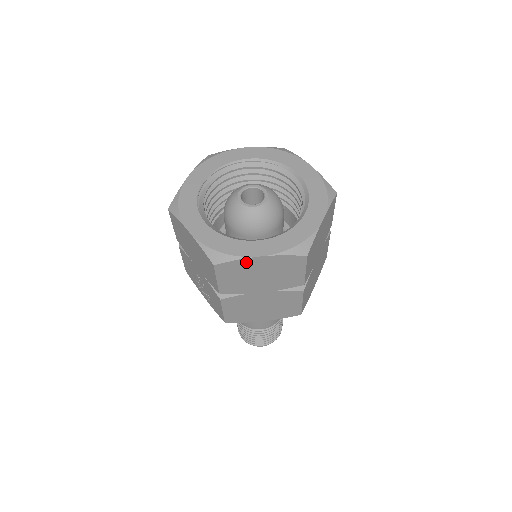
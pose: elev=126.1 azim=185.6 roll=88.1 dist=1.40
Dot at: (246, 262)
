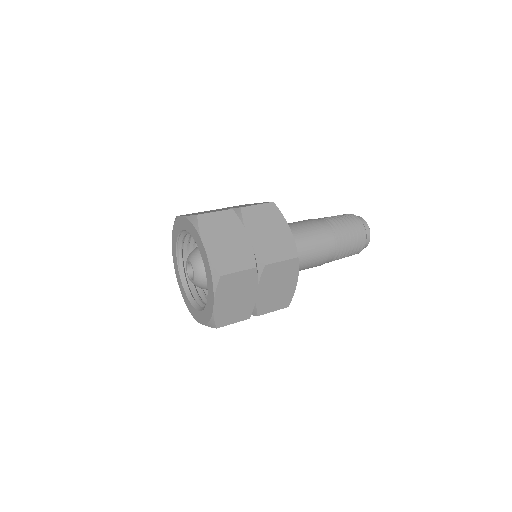
Dot at: occluded
